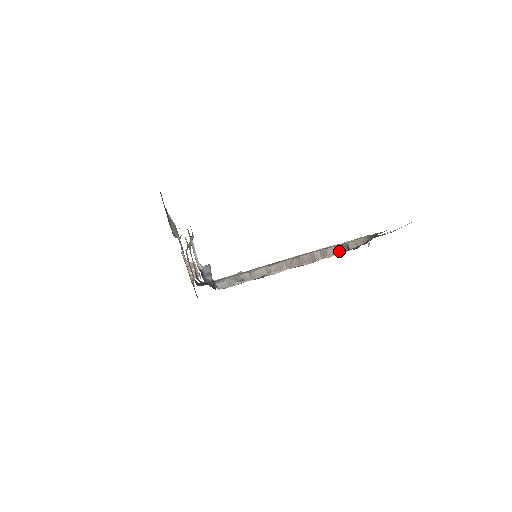
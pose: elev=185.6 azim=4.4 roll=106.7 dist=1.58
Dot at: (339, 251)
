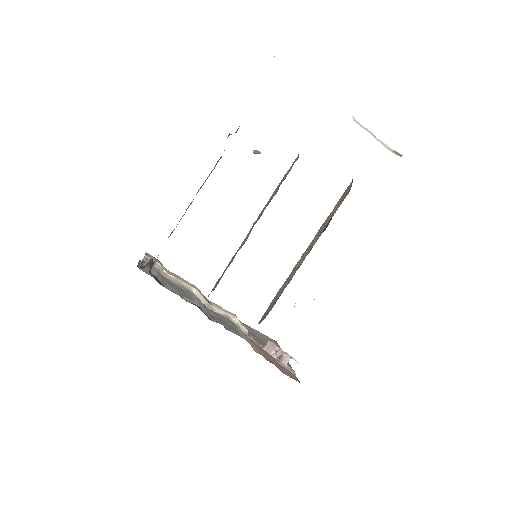
Dot at: (256, 153)
